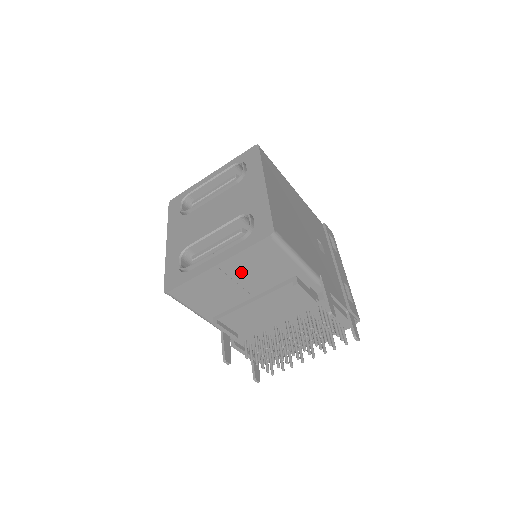
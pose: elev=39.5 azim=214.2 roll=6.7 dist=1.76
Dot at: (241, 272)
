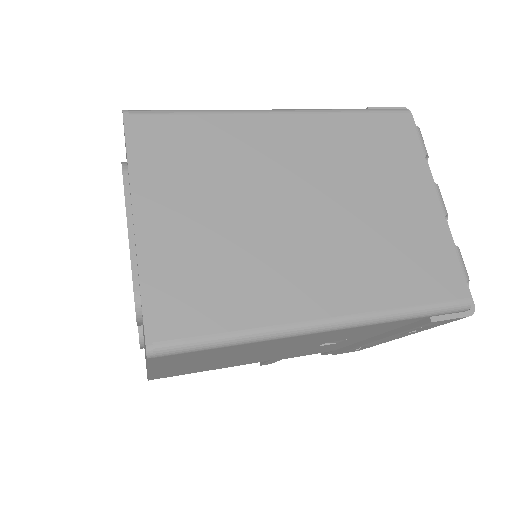
Dot at: occluded
